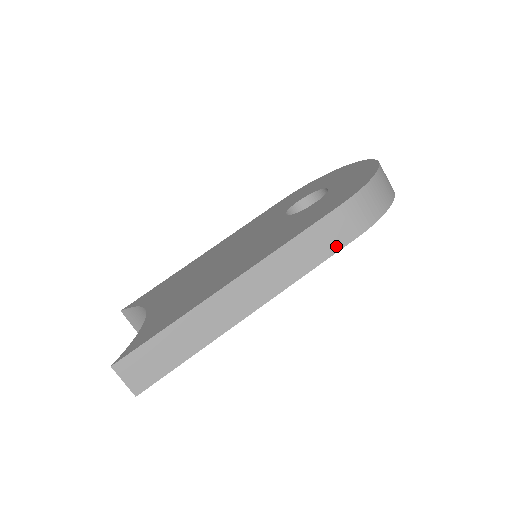
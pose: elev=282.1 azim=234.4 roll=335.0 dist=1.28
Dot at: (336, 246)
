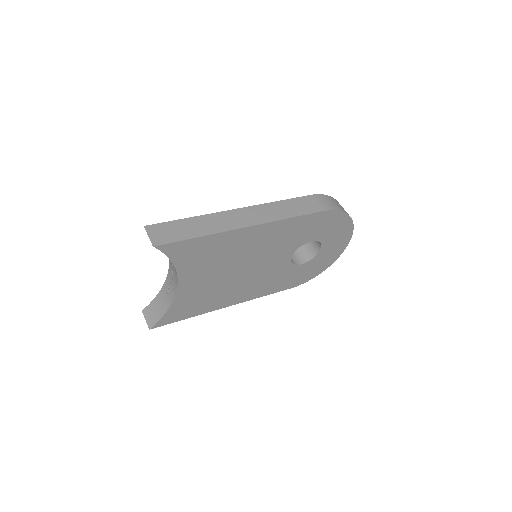
Dot at: (308, 211)
